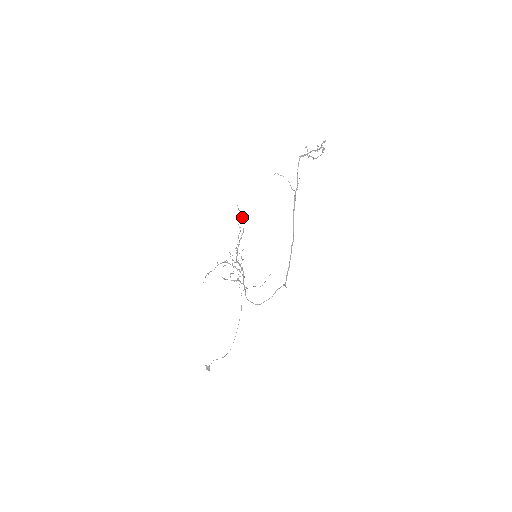
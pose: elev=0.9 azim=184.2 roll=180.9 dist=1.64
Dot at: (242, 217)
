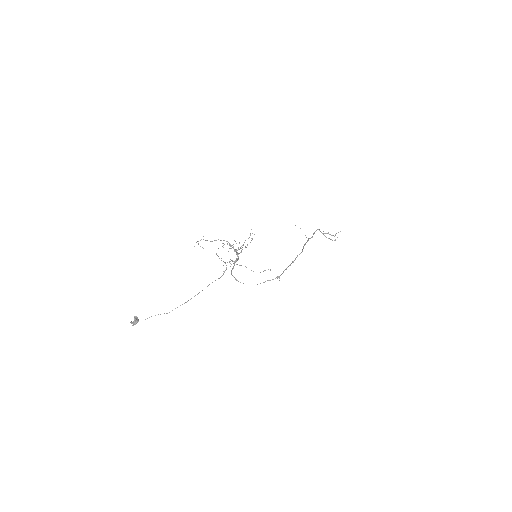
Dot at: (252, 239)
